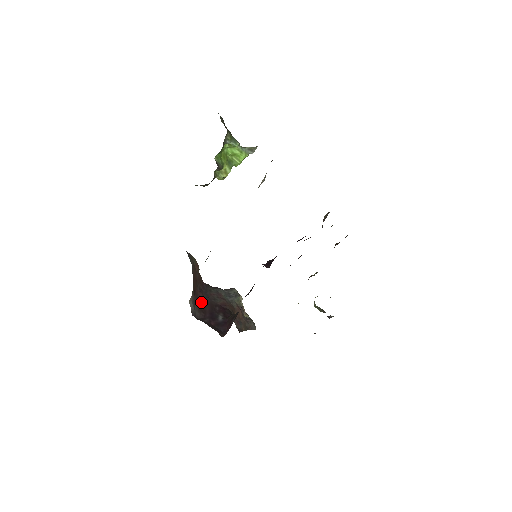
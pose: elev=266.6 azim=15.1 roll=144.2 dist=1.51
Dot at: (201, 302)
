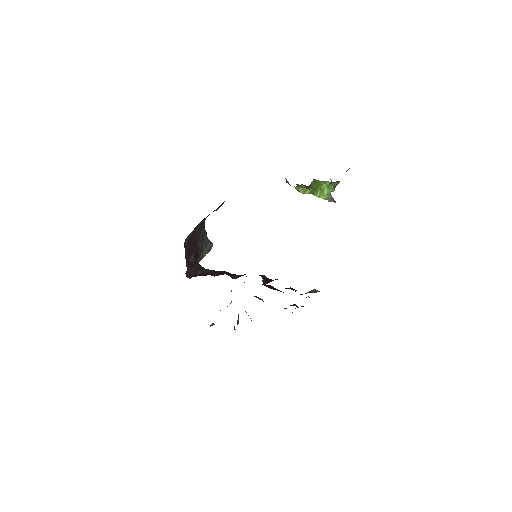
Dot at: (194, 234)
